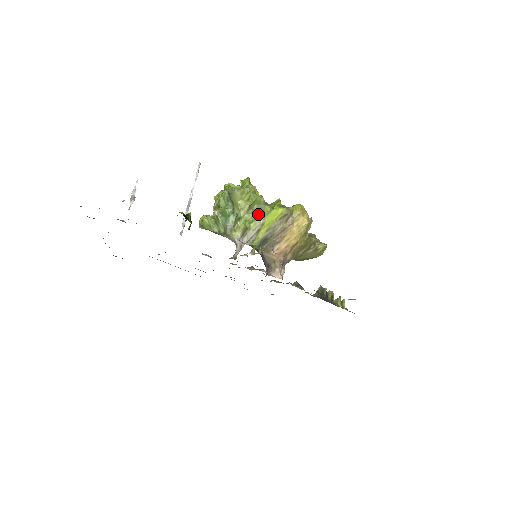
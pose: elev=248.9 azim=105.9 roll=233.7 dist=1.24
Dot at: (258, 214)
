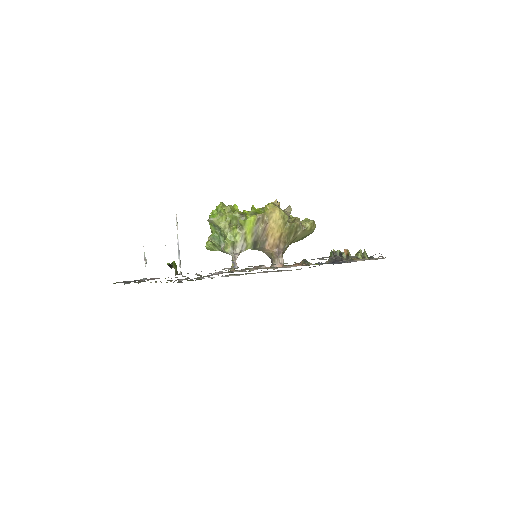
Dot at: (238, 228)
